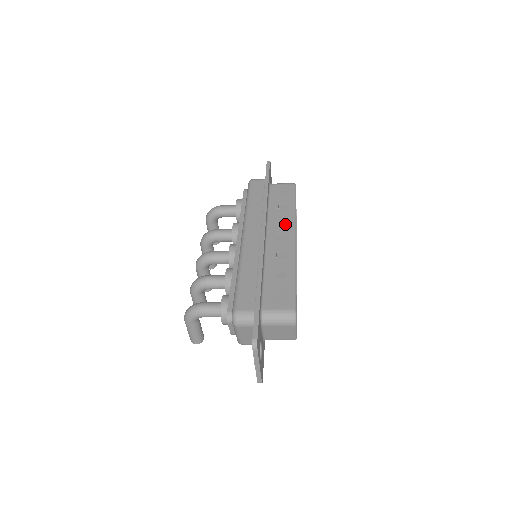
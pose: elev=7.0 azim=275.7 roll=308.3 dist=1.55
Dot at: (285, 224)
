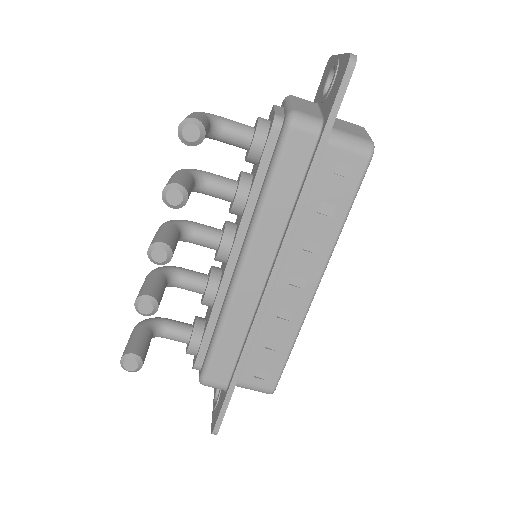
Dot at: occluded
